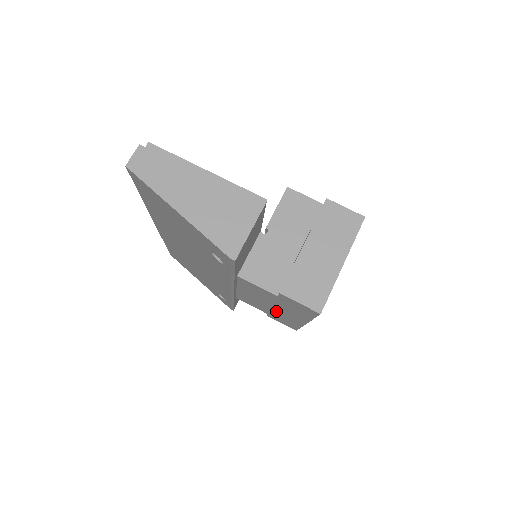
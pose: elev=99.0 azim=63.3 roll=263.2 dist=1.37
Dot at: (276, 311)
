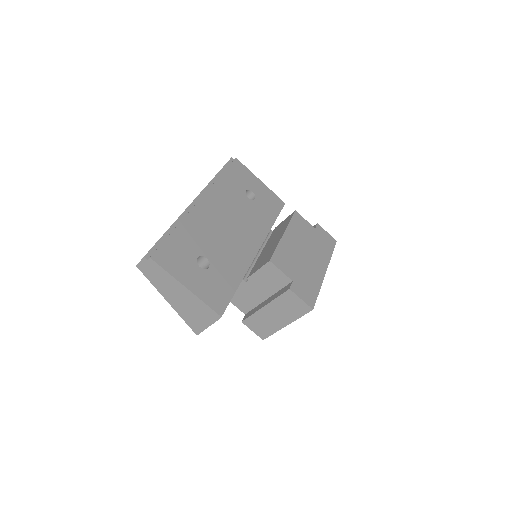
Dot at: occluded
